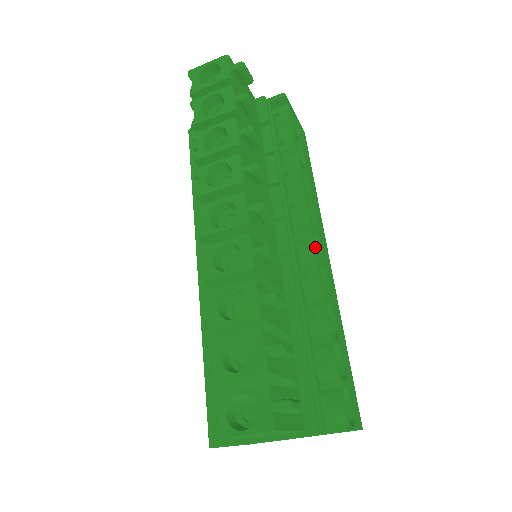
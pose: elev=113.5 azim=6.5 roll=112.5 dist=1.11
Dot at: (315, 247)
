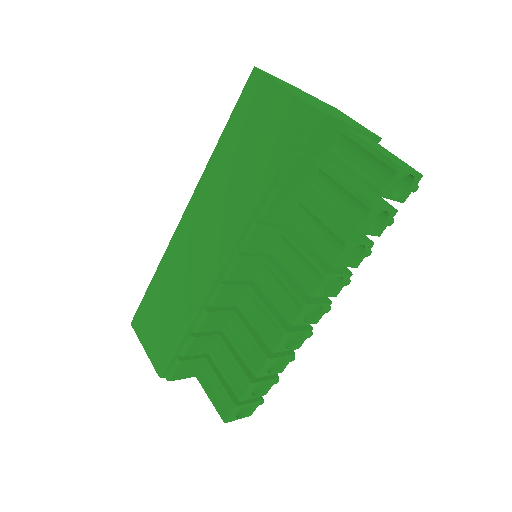
Dot at: occluded
